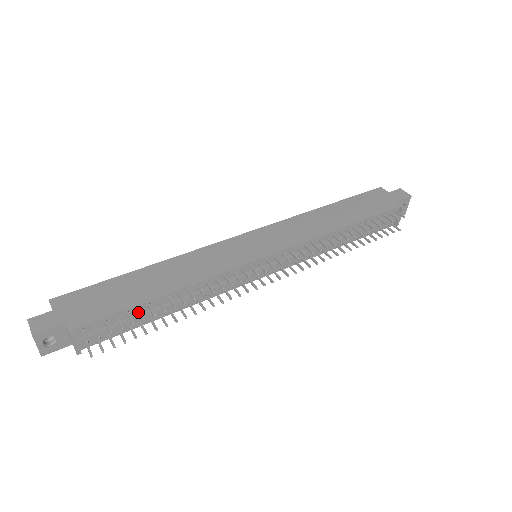
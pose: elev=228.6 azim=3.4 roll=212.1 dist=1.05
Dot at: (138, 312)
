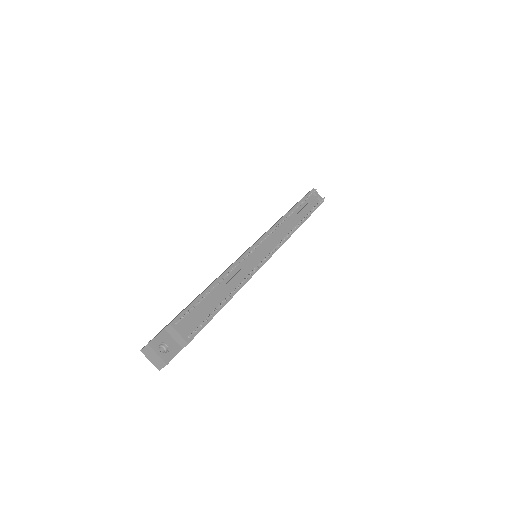
Dot at: (205, 301)
